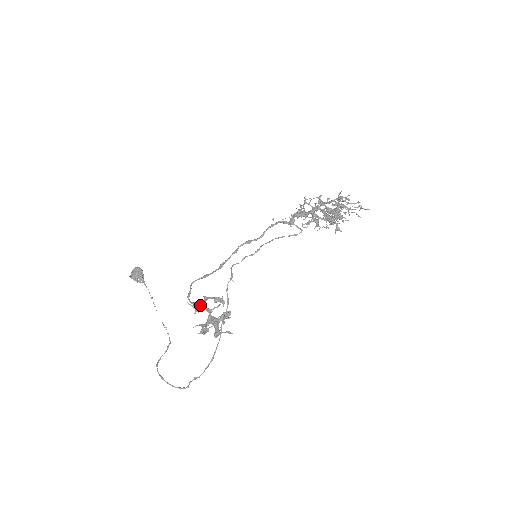
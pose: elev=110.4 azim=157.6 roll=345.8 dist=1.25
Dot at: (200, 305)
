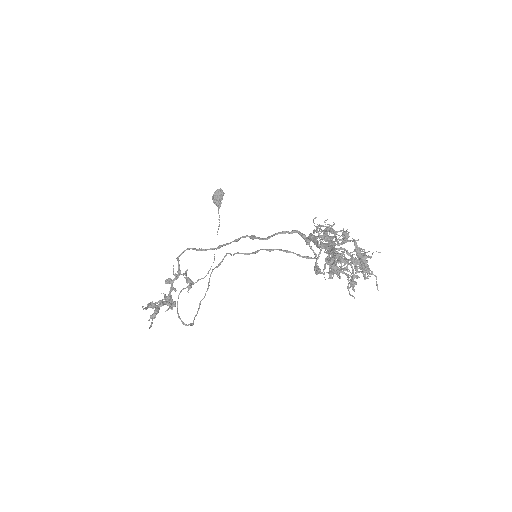
Dot at: (179, 275)
